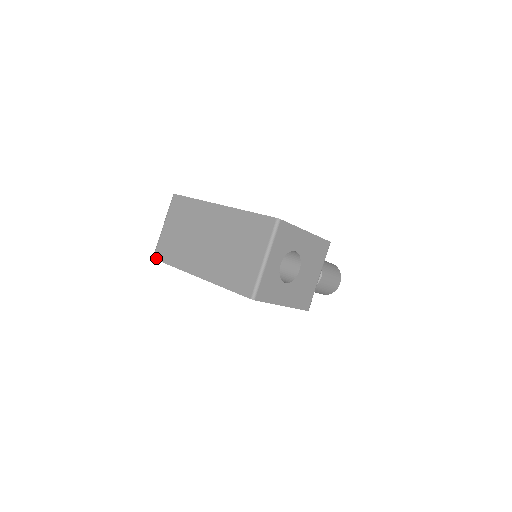
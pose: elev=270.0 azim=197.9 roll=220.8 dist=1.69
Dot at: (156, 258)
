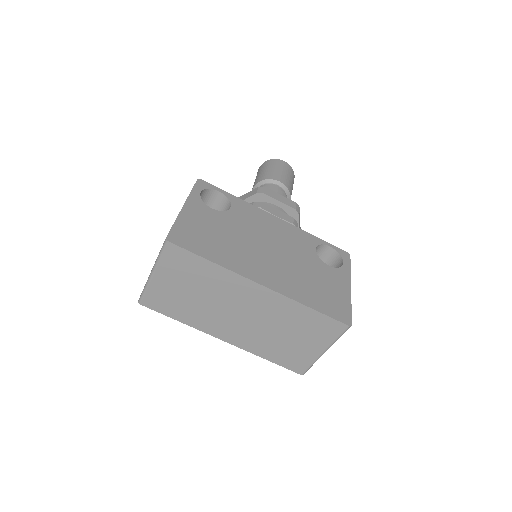
Dot at: (147, 306)
